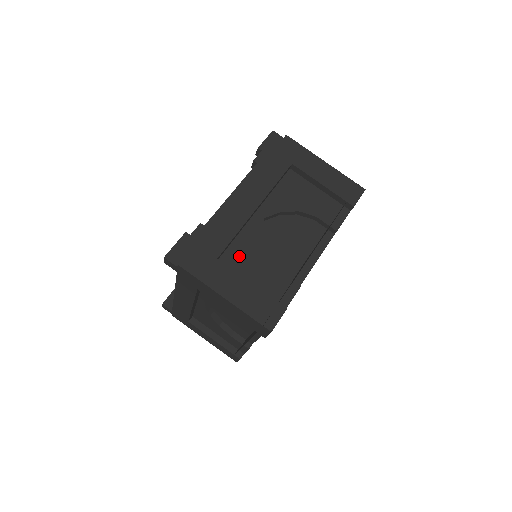
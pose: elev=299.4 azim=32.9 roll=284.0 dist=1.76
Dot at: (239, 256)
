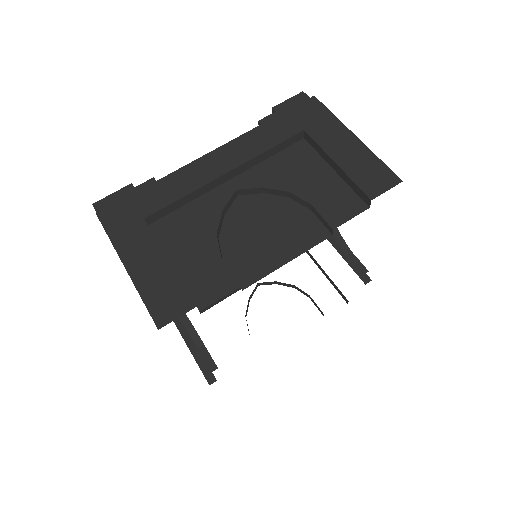
Dot at: (179, 226)
